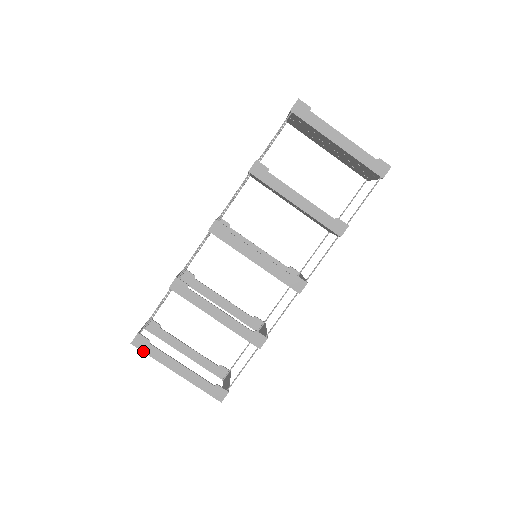
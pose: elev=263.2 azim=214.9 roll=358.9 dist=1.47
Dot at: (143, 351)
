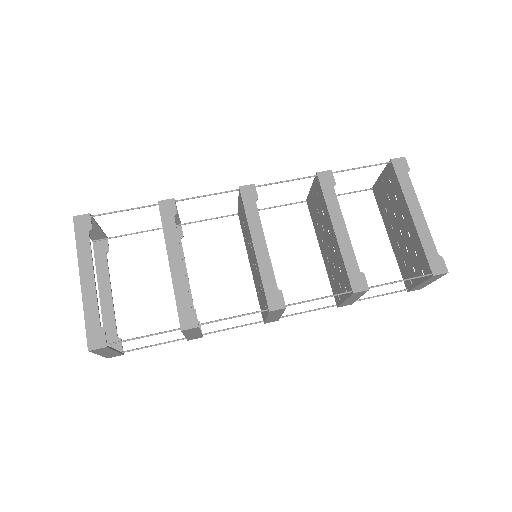
Dot at: (76, 233)
